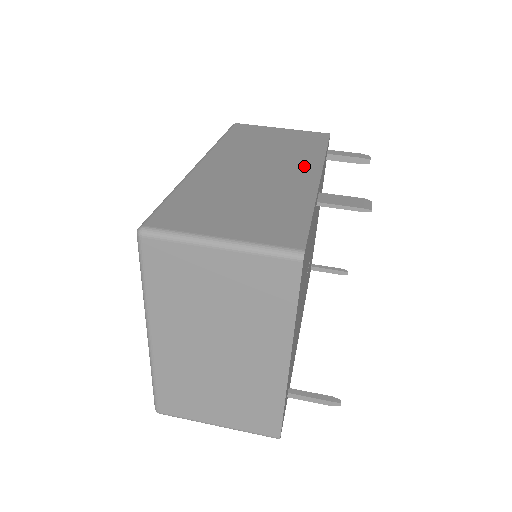
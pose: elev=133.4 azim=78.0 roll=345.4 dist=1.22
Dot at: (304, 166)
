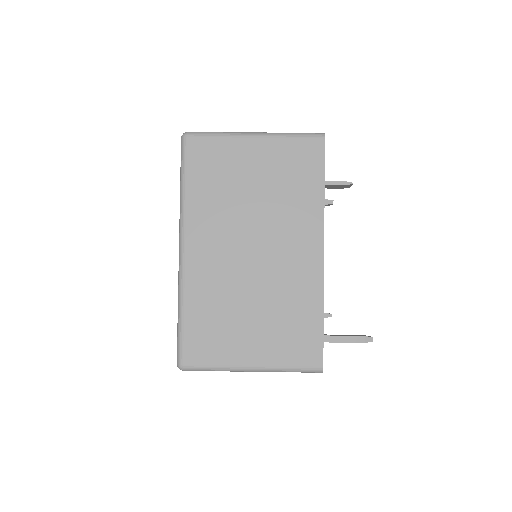
Dot at: occluded
